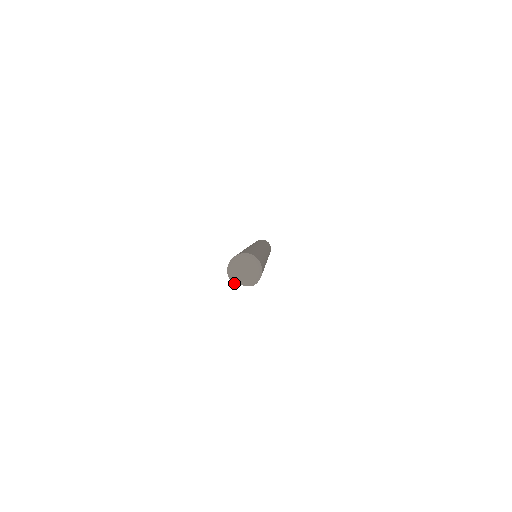
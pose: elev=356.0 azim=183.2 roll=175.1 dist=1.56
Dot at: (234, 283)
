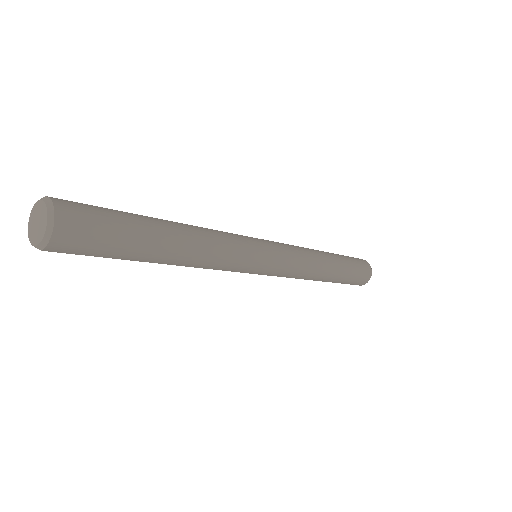
Dot at: (30, 237)
